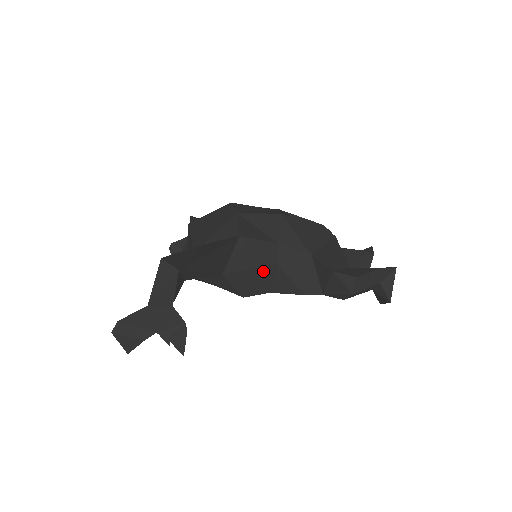
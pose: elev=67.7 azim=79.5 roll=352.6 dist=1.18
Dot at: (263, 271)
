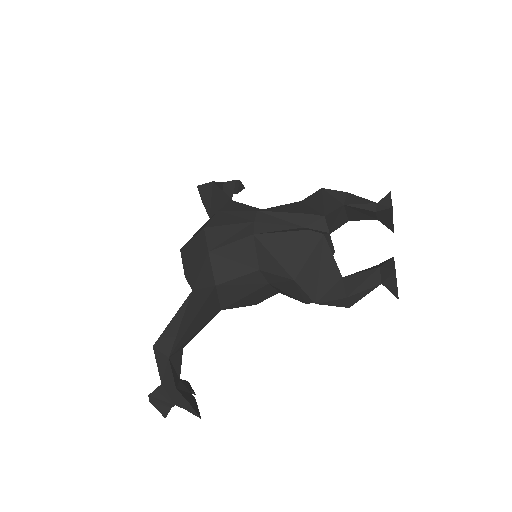
Dot at: (258, 291)
